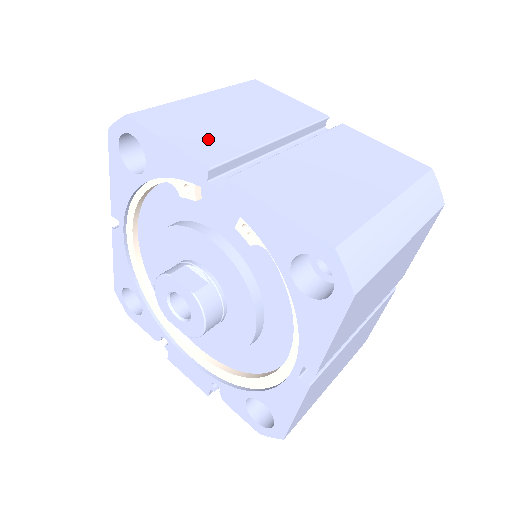
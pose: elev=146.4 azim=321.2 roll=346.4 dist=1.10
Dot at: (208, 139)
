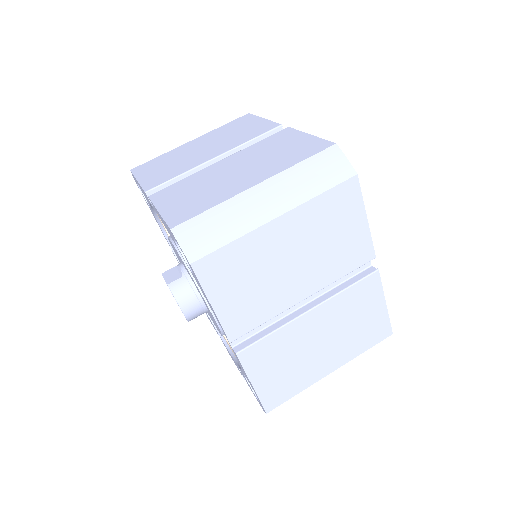
Dot at: (164, 172)
